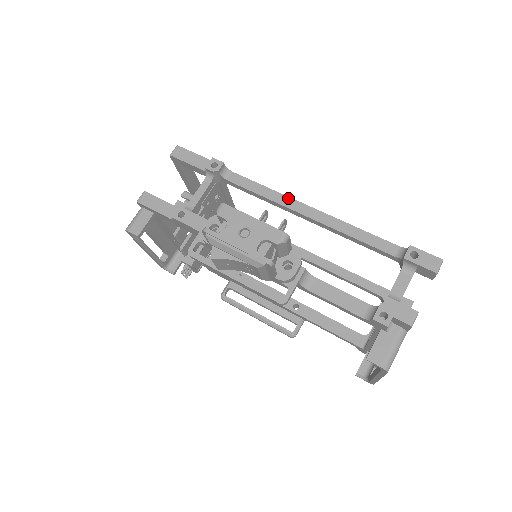
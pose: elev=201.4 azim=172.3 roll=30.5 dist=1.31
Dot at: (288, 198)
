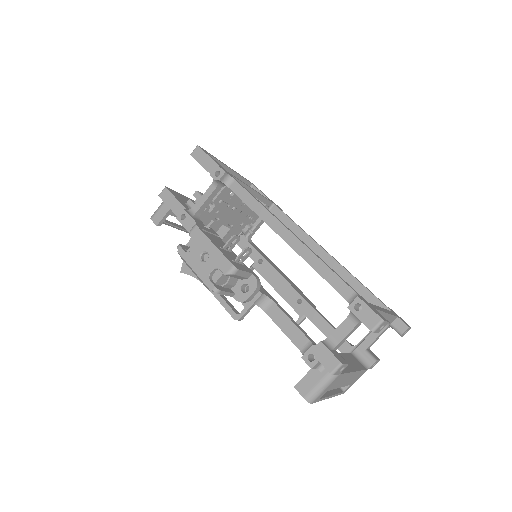
Dot at: (273, 217)
